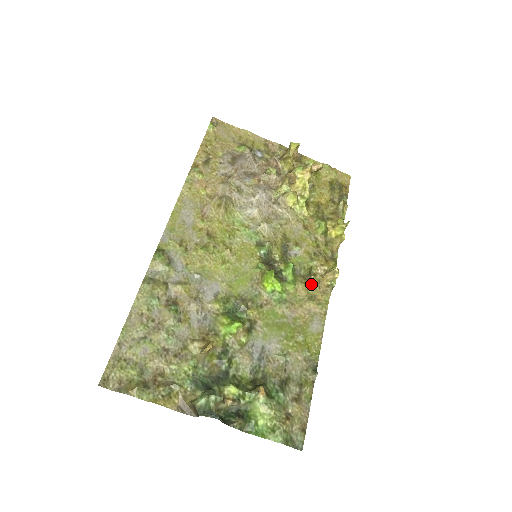
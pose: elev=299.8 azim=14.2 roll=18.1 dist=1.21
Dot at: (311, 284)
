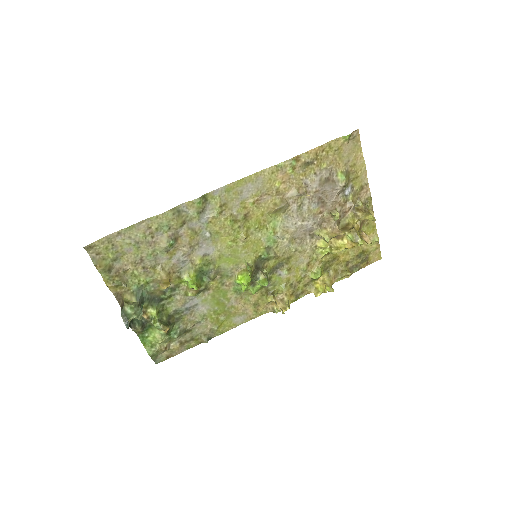
Dot at: (266, 298)
